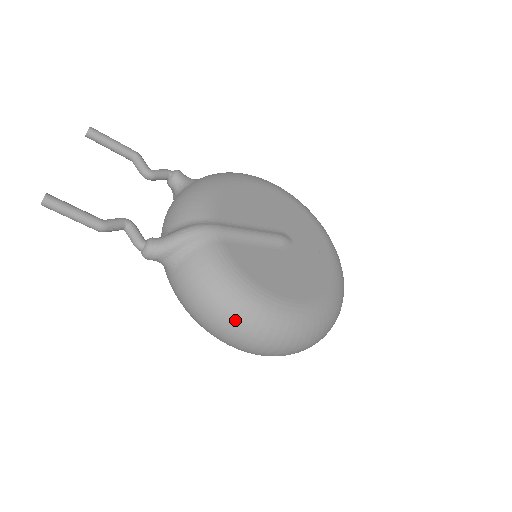
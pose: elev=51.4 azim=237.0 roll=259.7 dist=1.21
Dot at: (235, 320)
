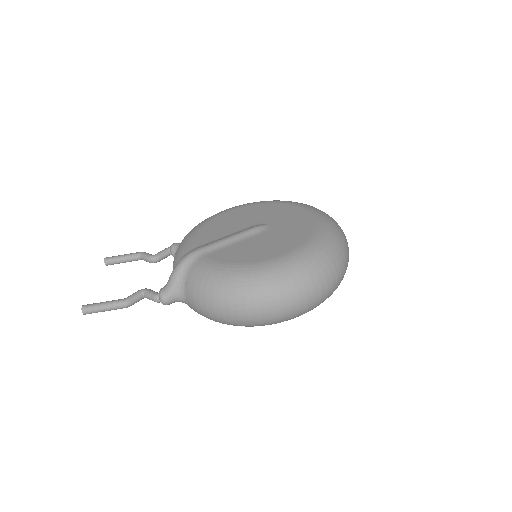
Dot at: (238, 298)
